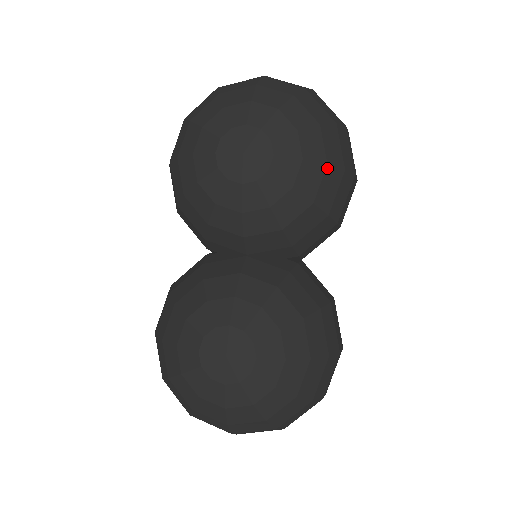
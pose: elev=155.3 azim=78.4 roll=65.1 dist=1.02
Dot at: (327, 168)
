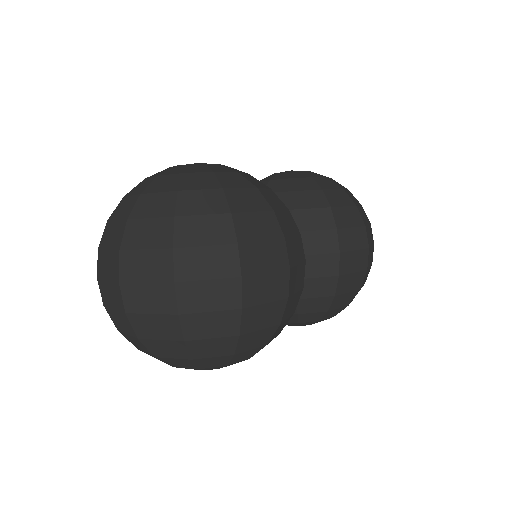
Dot at: (342, 190)
